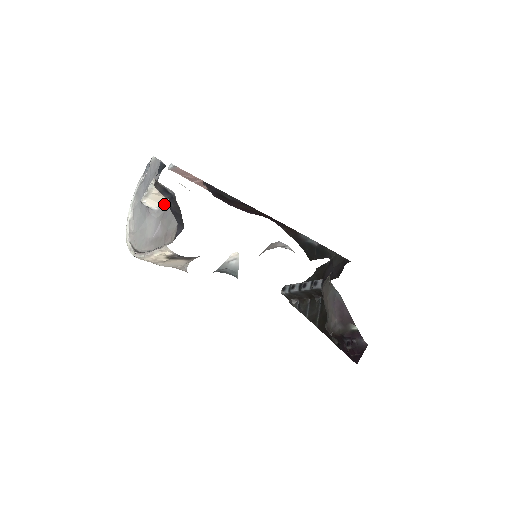
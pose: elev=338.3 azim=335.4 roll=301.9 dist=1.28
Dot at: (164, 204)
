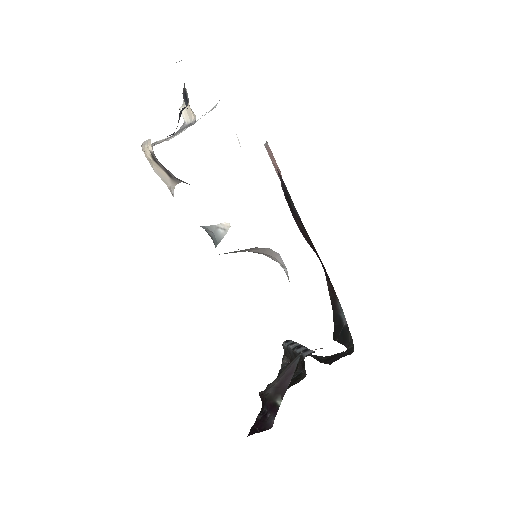
Dot at: (192, 121)
